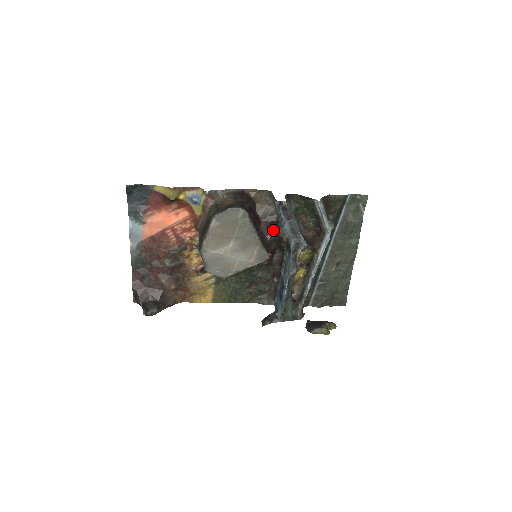
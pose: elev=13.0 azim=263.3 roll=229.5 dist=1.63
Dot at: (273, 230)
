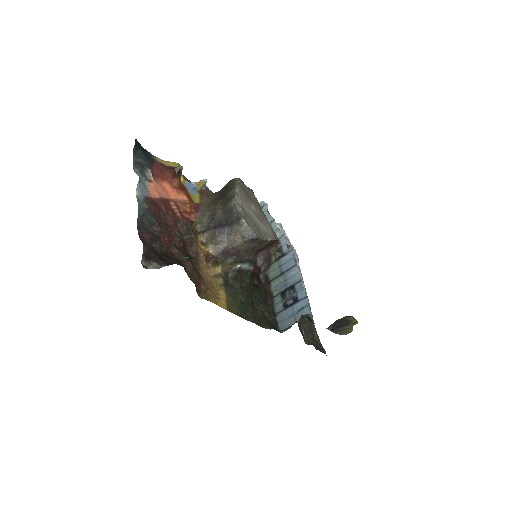
Dot at: occluded
